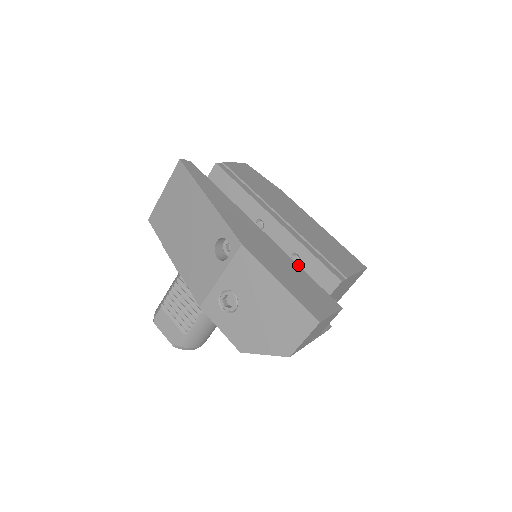
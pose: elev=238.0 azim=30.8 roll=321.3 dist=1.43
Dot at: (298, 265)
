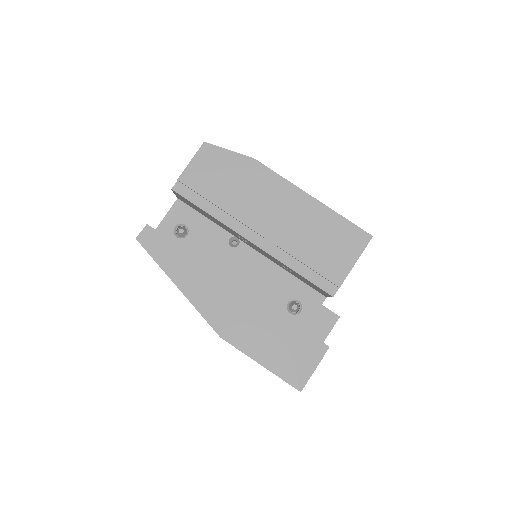
Dot at: (281, 314)
